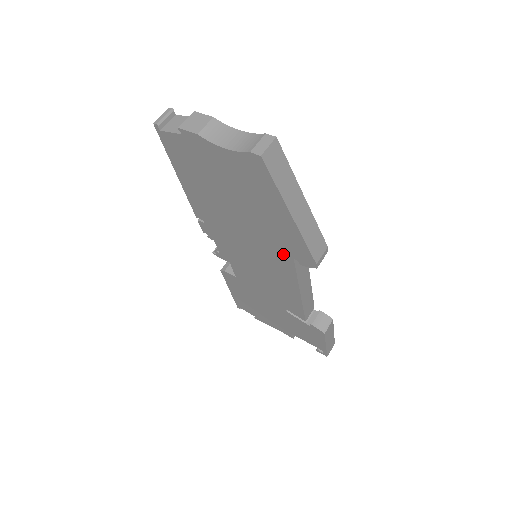
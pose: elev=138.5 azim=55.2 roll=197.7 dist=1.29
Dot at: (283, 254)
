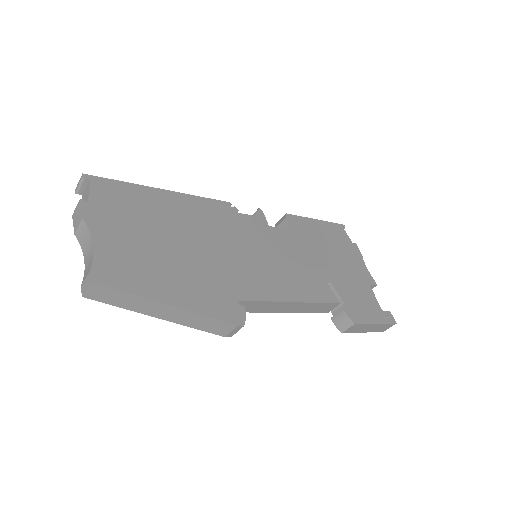
Dot at: occluded
